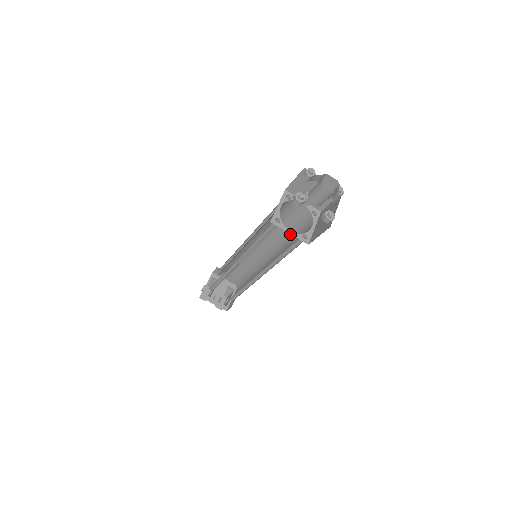
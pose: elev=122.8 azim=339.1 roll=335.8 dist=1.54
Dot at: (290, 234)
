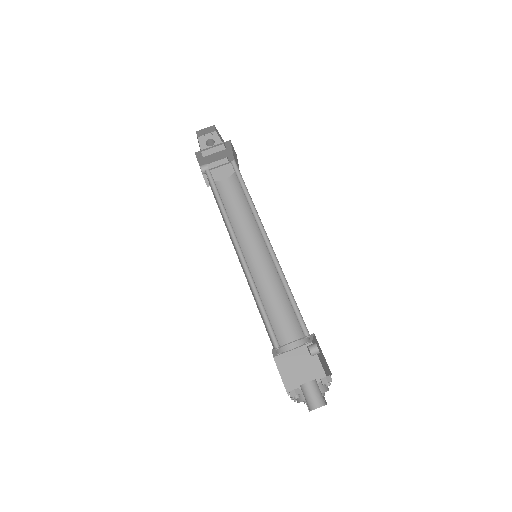
Dot at: (286, 302)
